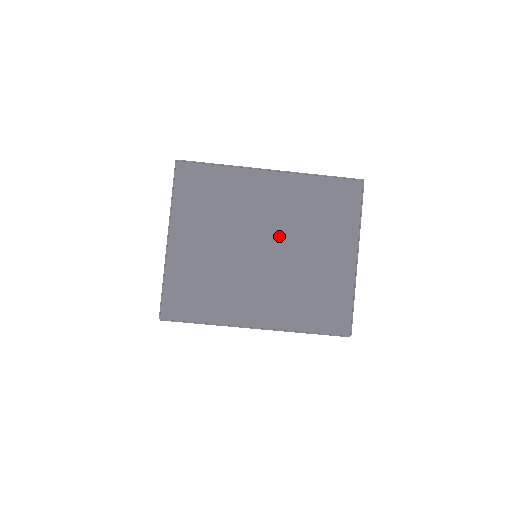
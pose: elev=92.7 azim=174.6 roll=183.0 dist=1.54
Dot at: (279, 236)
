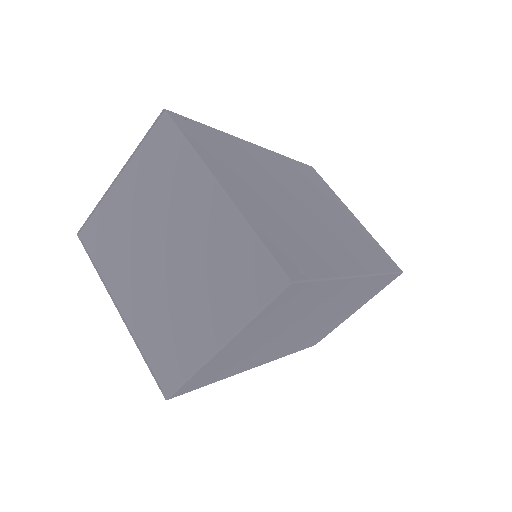
Dot at: (183, 256)
